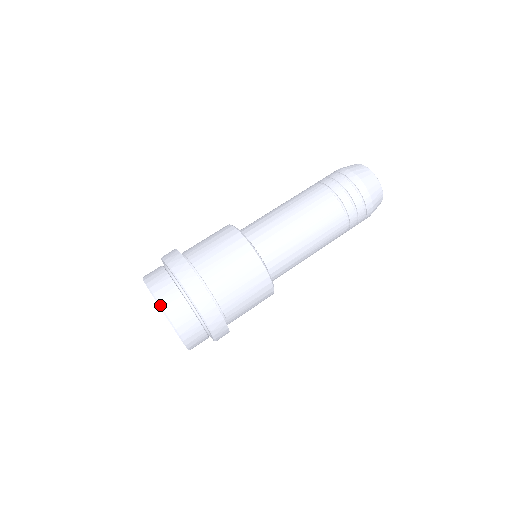
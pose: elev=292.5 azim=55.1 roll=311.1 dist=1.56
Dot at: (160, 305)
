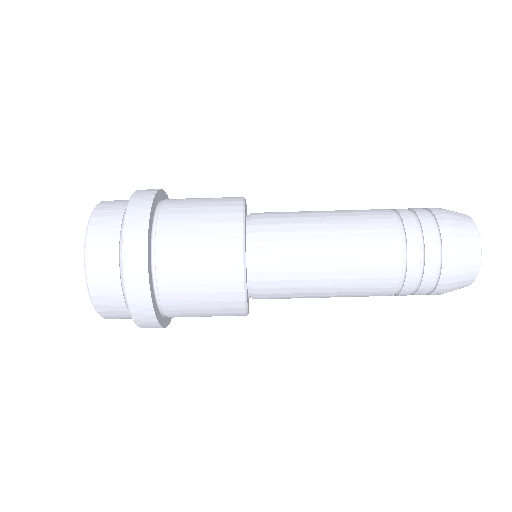
Dot at: occluded
